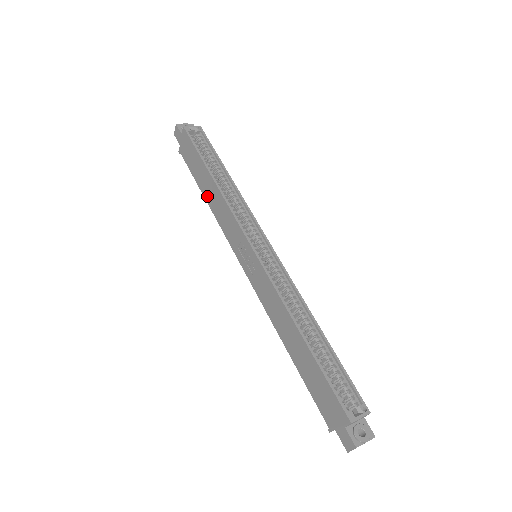
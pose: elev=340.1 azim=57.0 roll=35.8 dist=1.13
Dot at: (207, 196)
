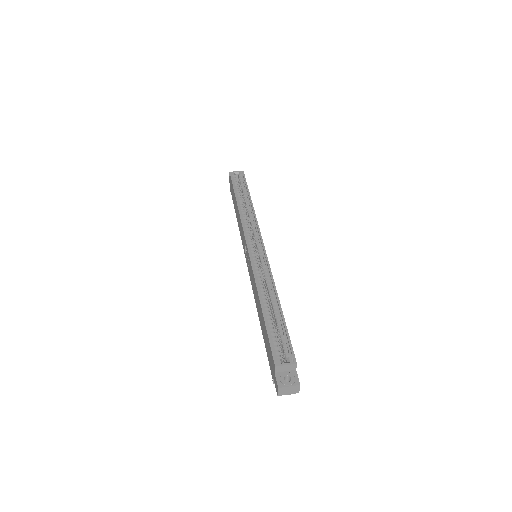
Dot at: (237, 218)
